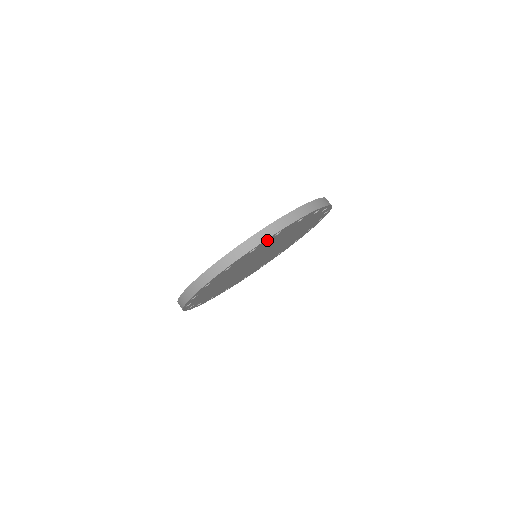
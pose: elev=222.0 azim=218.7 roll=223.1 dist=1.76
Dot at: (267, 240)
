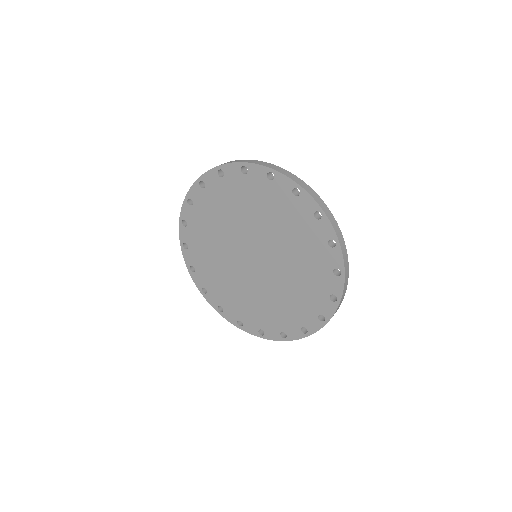
Dot at: occluded
